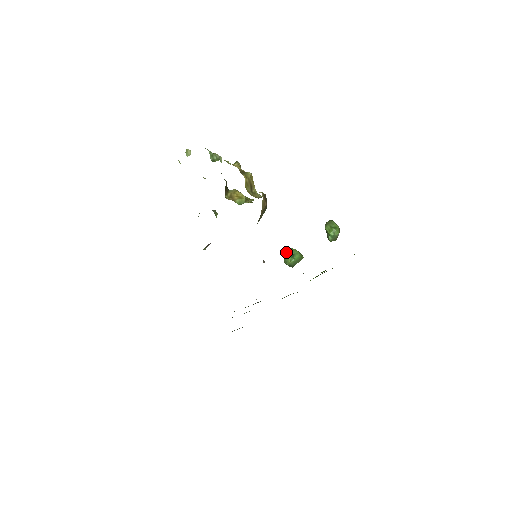
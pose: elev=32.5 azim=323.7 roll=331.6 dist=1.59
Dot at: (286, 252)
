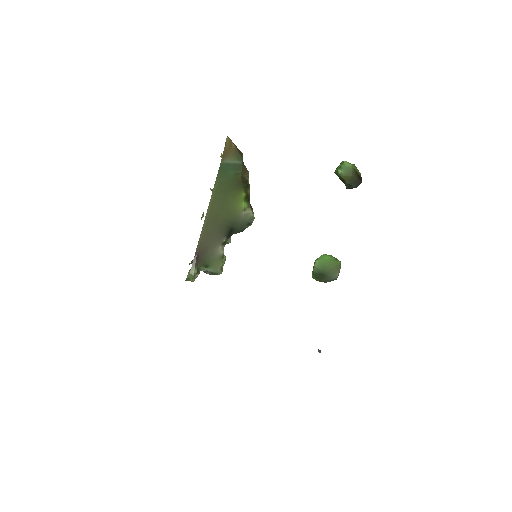
Dot at: occluded
